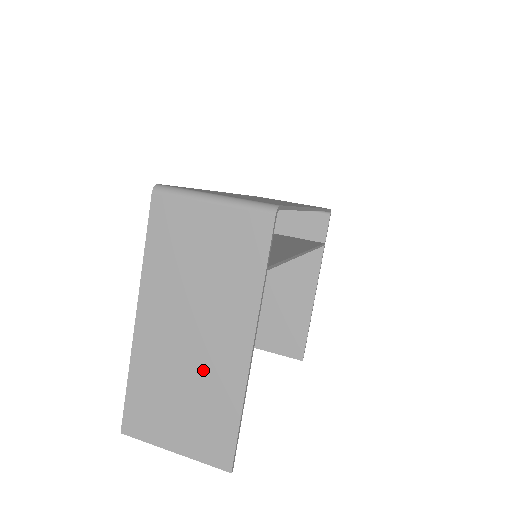
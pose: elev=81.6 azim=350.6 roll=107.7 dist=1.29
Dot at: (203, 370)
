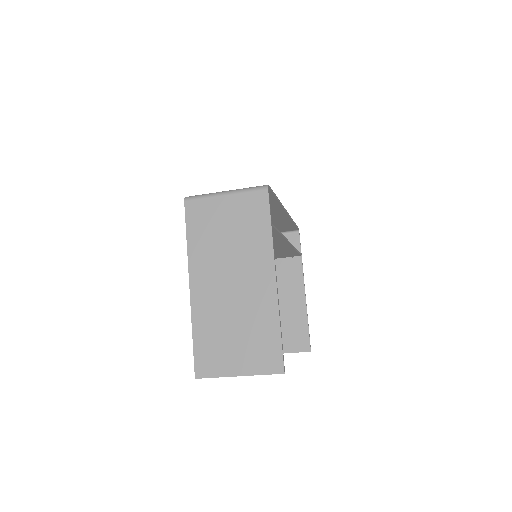
Dot at: (246, 306)
